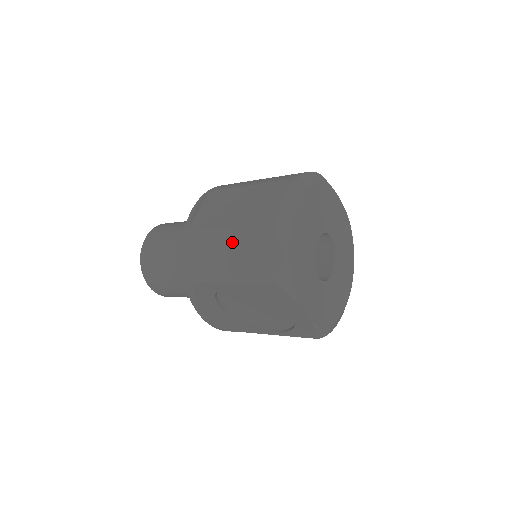
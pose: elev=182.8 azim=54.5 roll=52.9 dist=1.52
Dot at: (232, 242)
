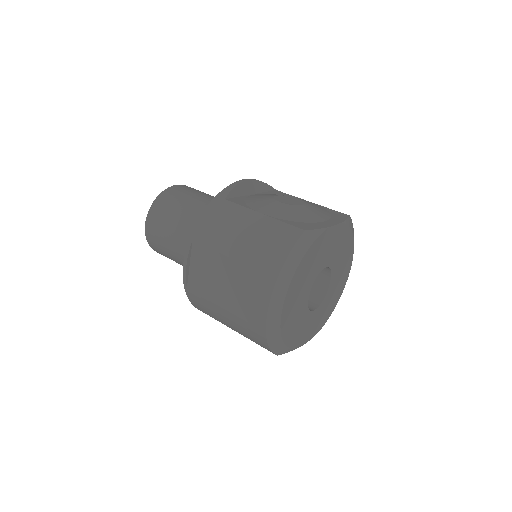
Dot at: (231, 322)
